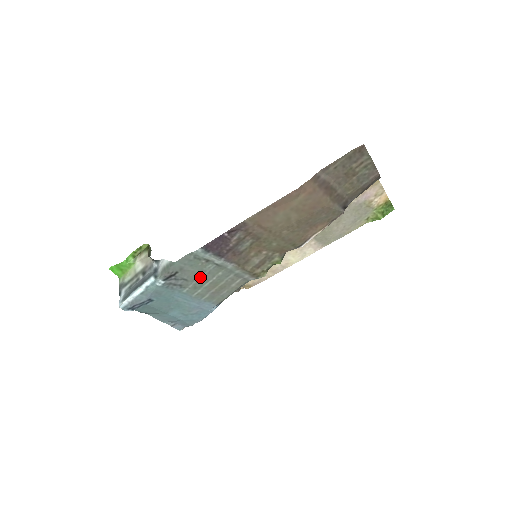
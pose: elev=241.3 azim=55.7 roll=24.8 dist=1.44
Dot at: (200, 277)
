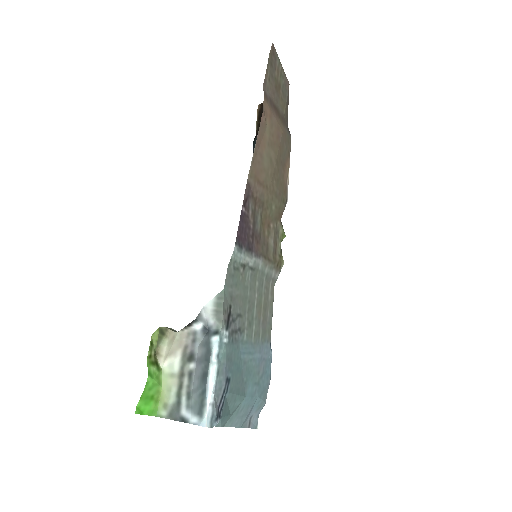
Dot at: (247, 302)
